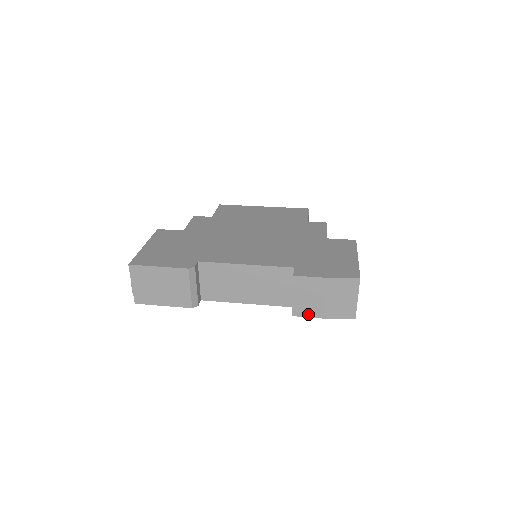
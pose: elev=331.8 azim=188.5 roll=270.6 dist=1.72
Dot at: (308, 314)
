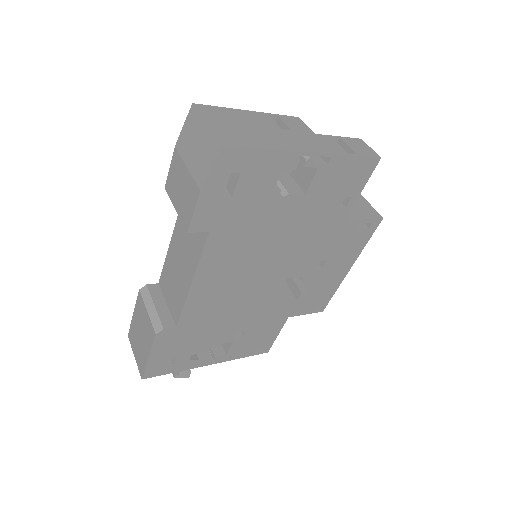
Dot at: (191, 209)
